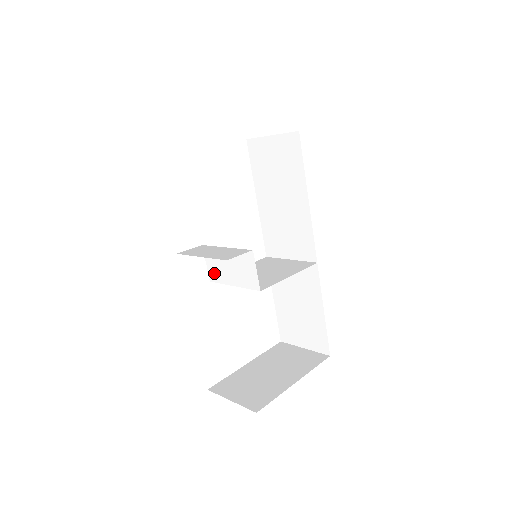
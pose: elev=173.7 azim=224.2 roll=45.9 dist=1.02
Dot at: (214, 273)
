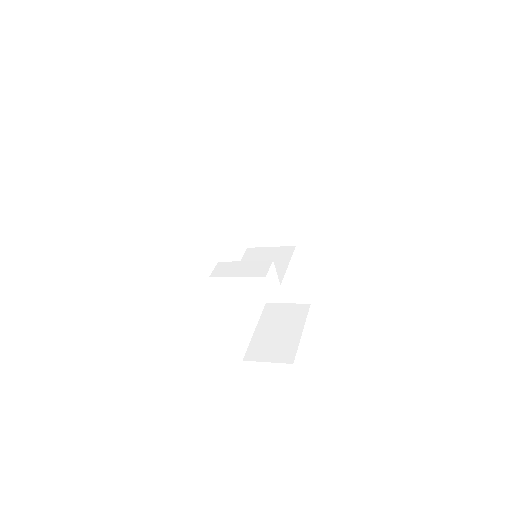
Dot at: (232, 279)
